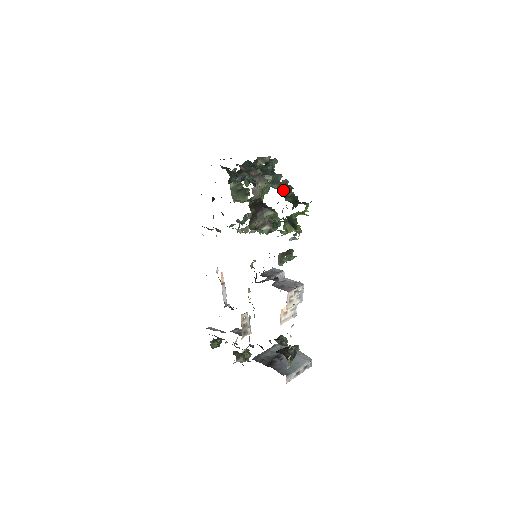
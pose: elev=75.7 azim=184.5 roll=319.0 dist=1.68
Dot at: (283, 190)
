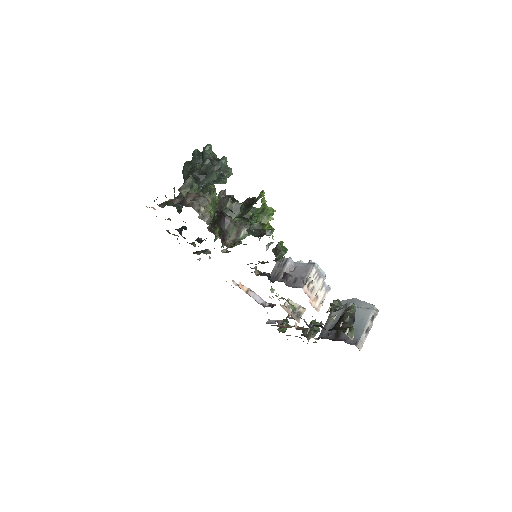
Dot at: (224, 208)
